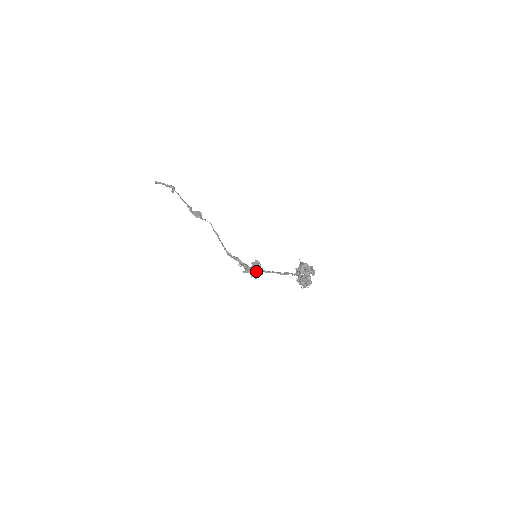
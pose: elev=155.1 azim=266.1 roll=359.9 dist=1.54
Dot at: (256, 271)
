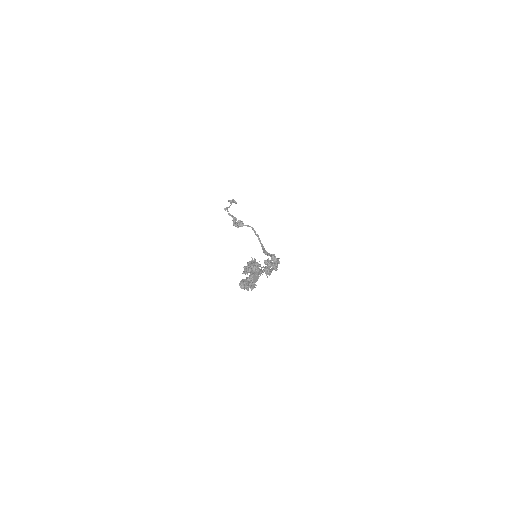
Dot at: (273, 267)
